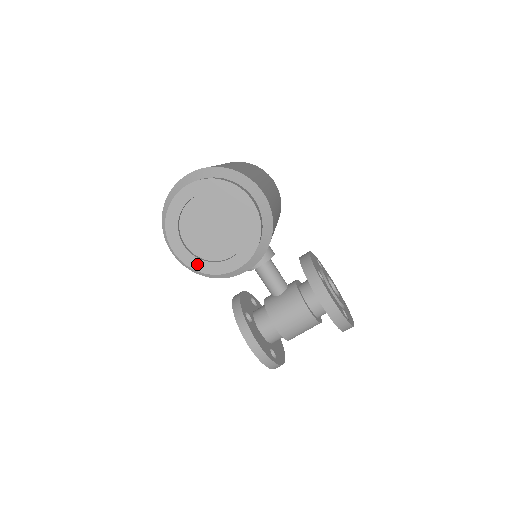
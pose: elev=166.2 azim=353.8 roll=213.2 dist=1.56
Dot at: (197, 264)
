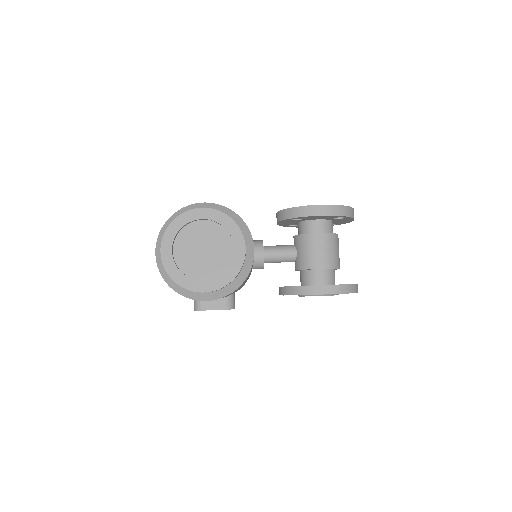
Dot at: (223, 280)
